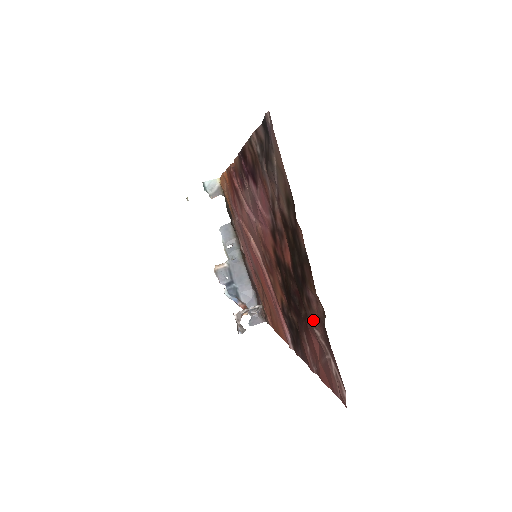
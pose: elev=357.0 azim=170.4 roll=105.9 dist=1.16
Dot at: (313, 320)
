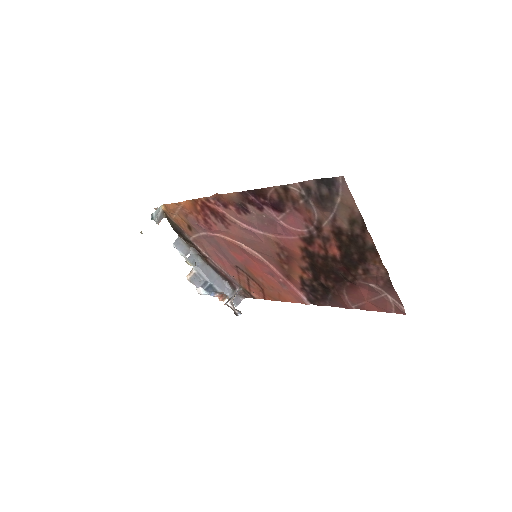
Dot at: (368, 280)
